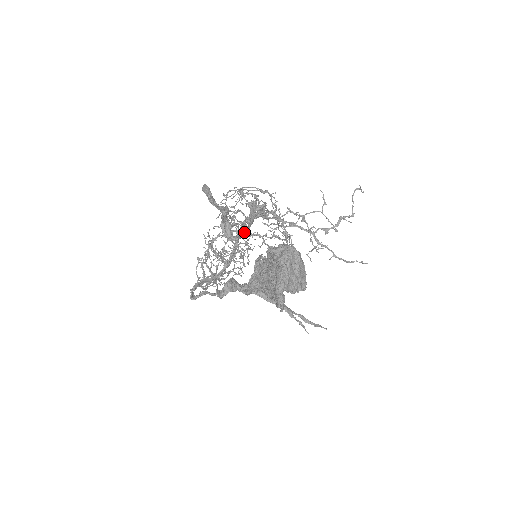
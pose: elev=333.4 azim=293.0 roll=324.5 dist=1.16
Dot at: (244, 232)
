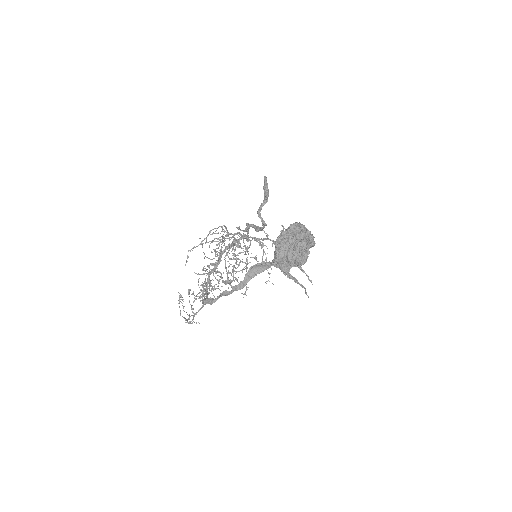
Dot at: (240, 245)
